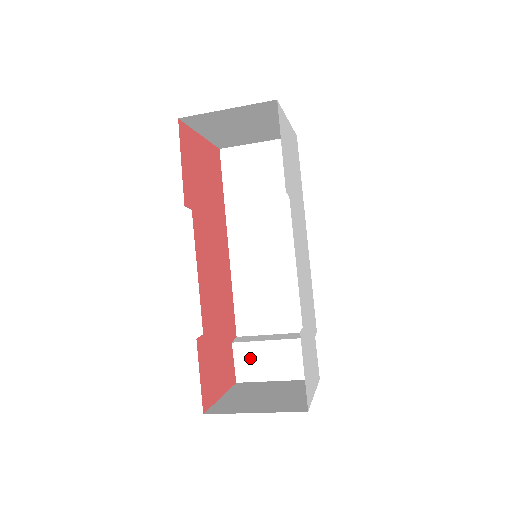
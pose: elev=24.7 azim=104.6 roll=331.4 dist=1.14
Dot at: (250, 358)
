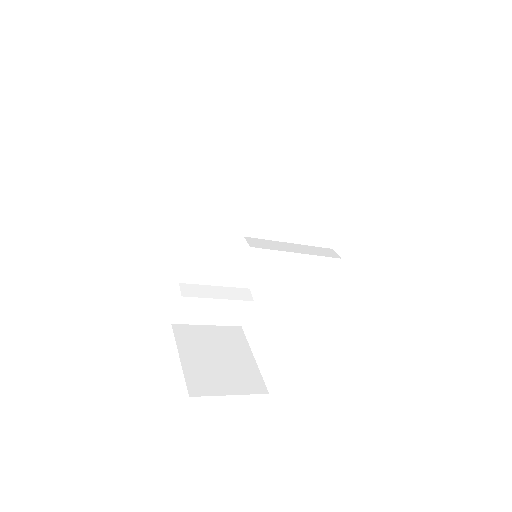
Dot at: (193, 309)
